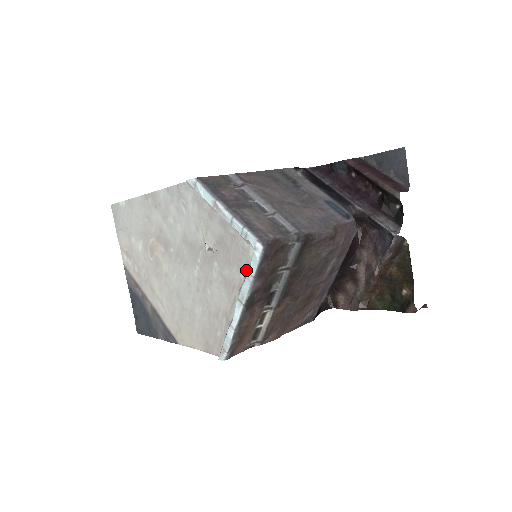
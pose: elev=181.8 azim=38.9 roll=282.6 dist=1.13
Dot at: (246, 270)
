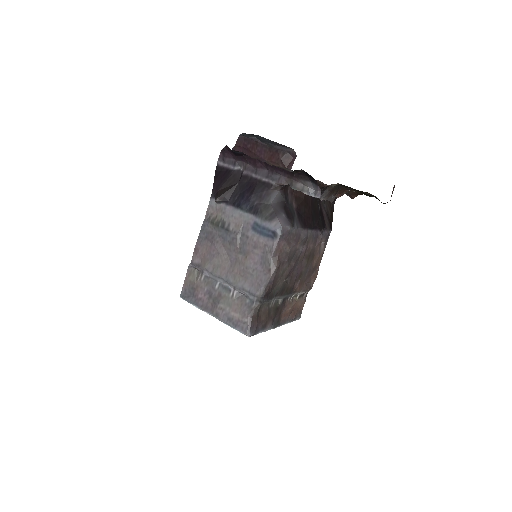
Dot at: occluded
